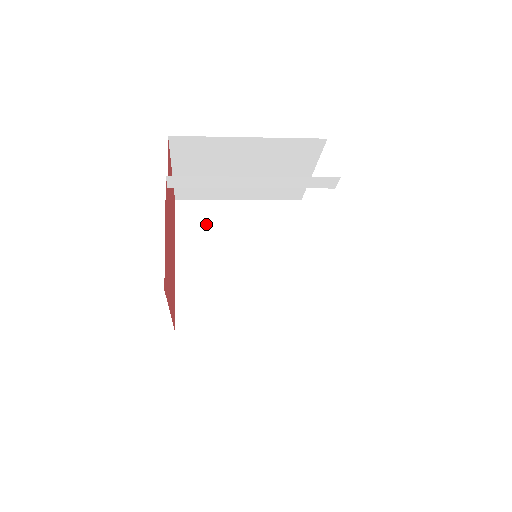
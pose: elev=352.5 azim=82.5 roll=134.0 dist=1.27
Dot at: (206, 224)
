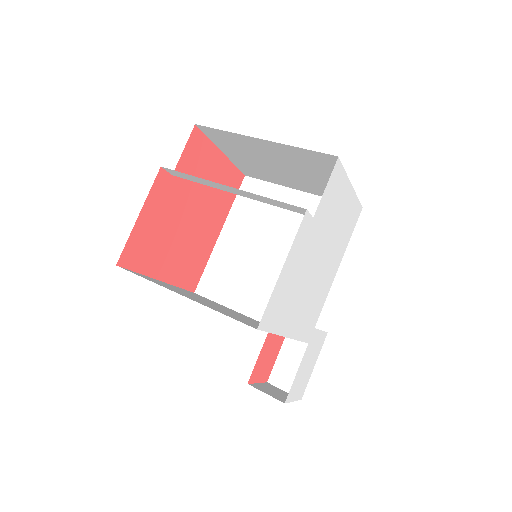
Dot at: (260, 206)
